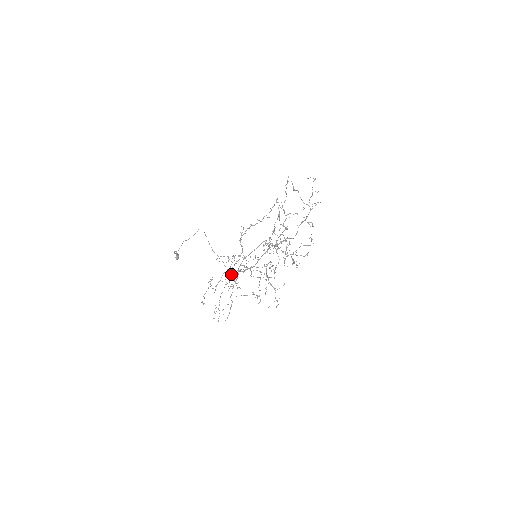
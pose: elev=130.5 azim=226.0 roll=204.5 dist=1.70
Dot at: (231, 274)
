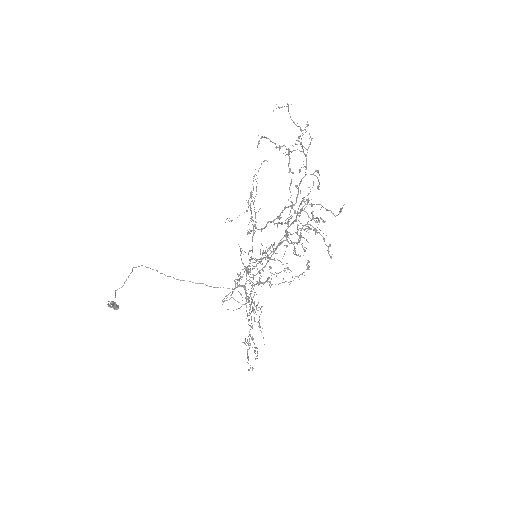
Dot at: occluded
